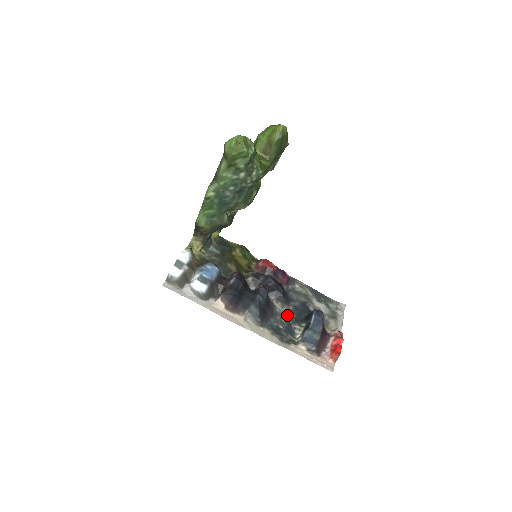
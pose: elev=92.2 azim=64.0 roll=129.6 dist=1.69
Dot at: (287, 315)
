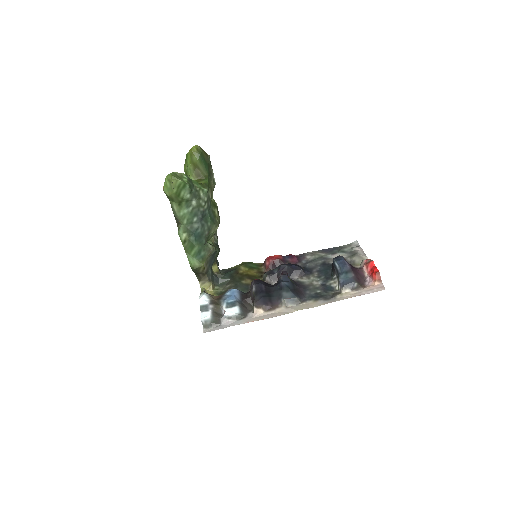
Dot at: (317, 281)
